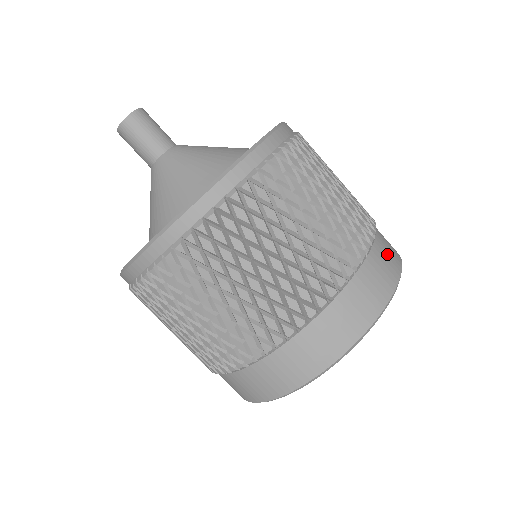
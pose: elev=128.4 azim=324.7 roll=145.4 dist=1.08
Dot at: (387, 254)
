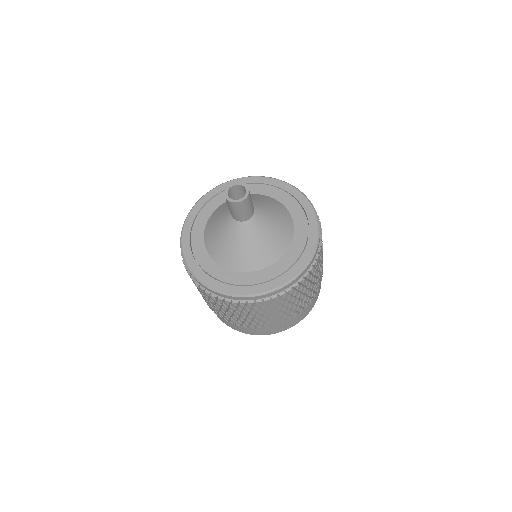
Dot at: (302, 315)
